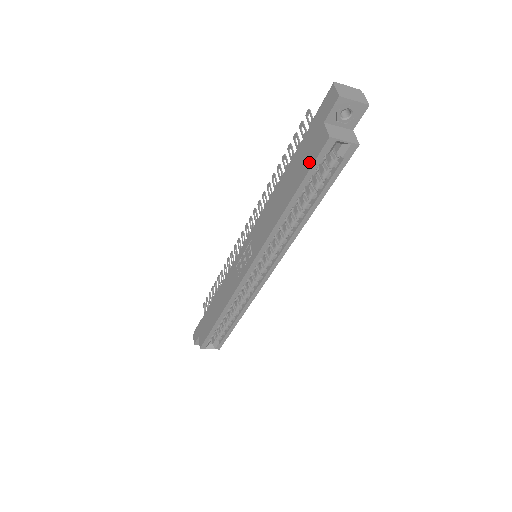
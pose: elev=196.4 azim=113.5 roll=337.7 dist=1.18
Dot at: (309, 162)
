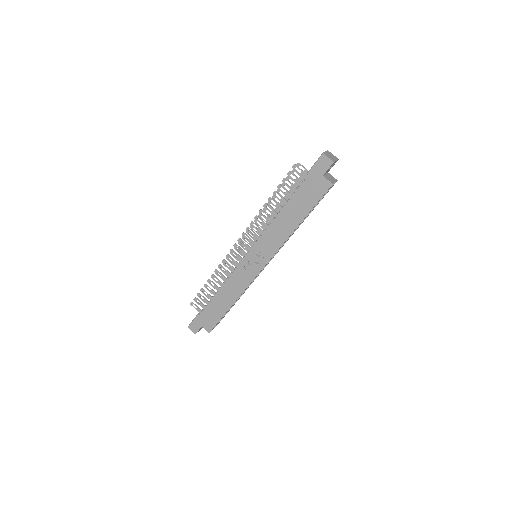
Dot at: (316, 198)
